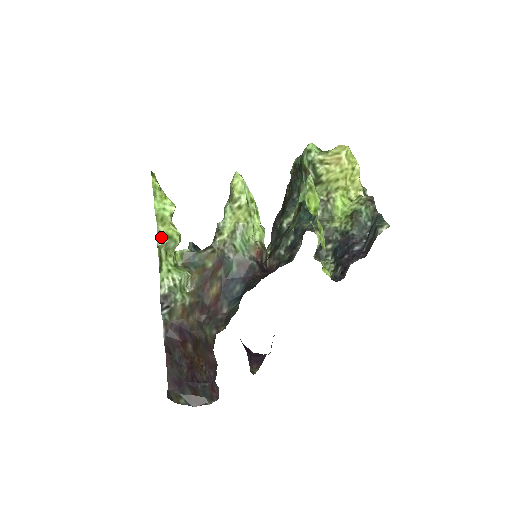
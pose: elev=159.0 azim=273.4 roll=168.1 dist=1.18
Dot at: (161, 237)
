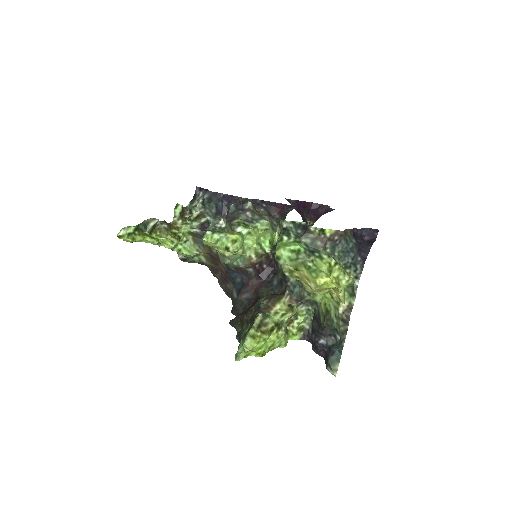
Dot at: (159, 243)
